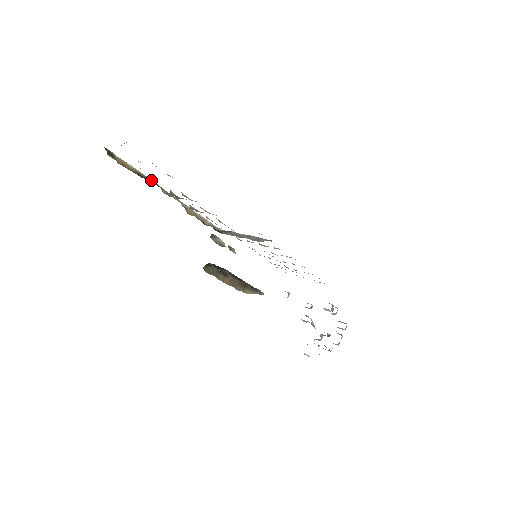
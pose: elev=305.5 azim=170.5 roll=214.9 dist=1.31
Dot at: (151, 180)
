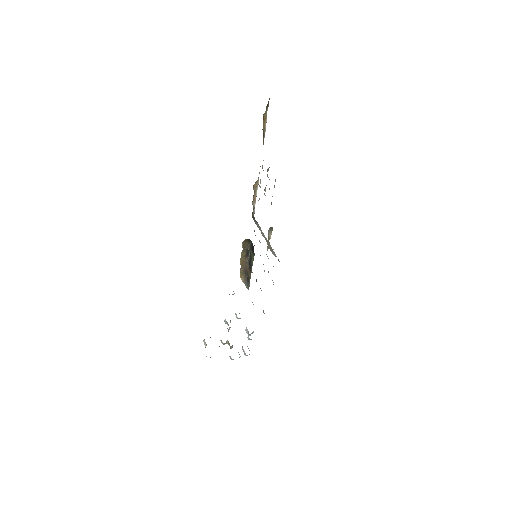
Dot at: occluded
